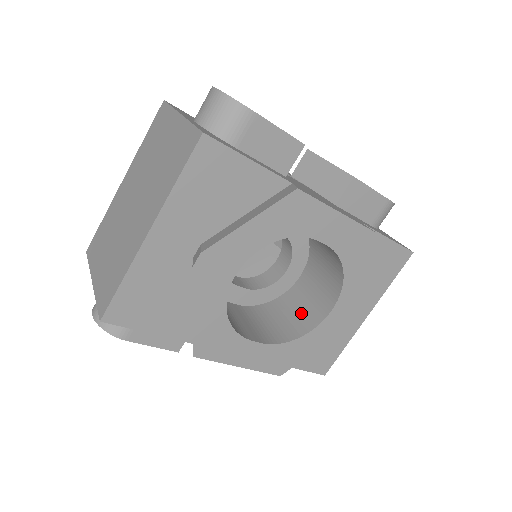
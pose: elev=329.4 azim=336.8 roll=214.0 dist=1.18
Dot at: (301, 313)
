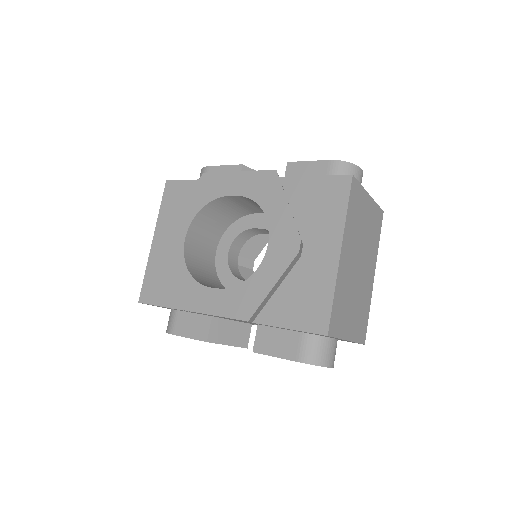
Dot at: occluded
